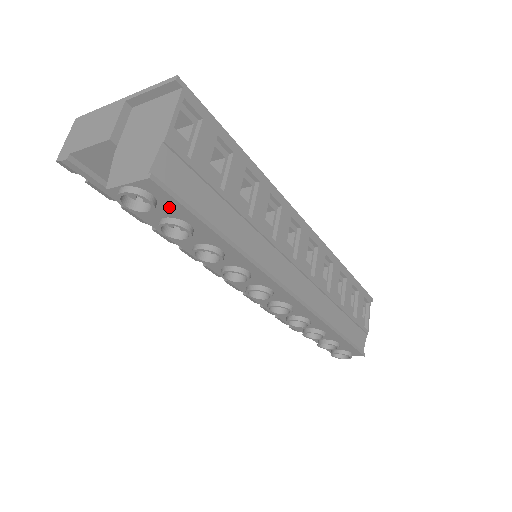
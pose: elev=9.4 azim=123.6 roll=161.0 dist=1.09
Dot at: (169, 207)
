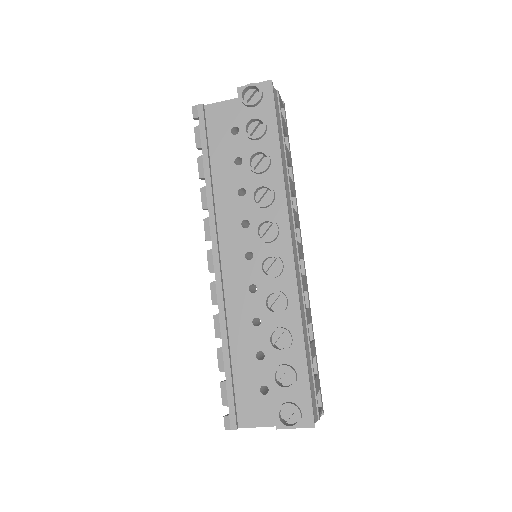
Dot at: (265, 107)
